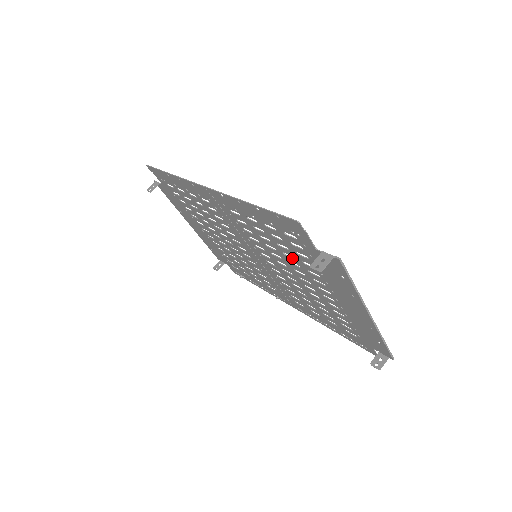
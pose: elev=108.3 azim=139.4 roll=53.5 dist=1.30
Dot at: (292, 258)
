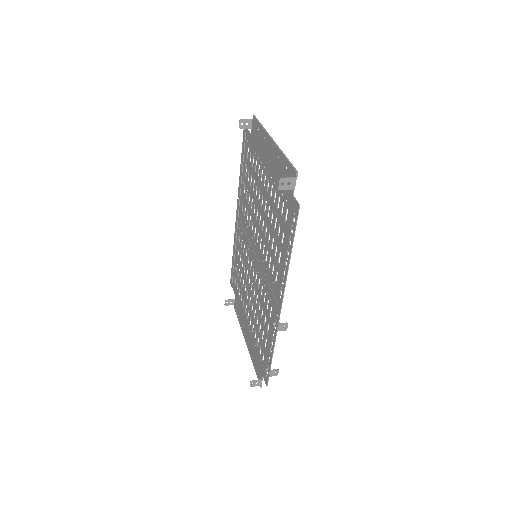
Dot at: (254, 183)
